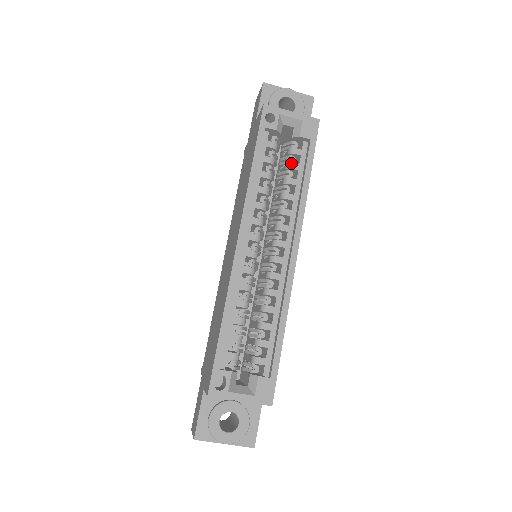
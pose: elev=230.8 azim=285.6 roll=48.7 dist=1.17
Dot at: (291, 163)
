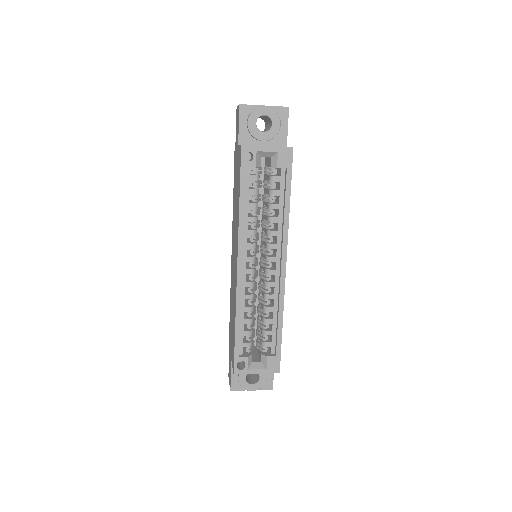
Dot at: (273, 190)
